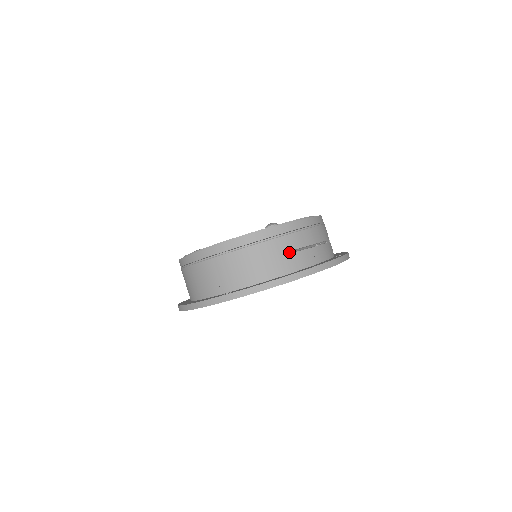
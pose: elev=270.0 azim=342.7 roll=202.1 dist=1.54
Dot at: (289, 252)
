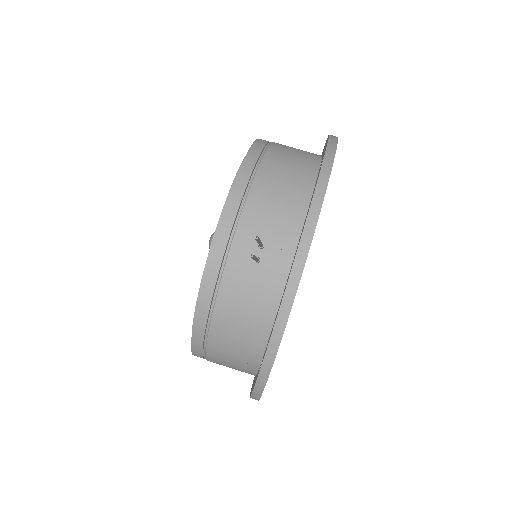
Dot at: occluded
